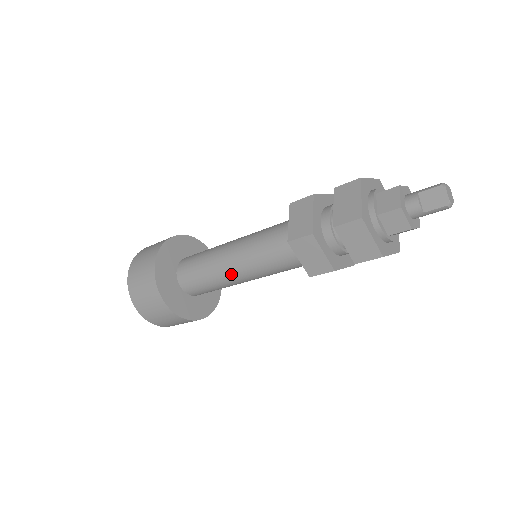
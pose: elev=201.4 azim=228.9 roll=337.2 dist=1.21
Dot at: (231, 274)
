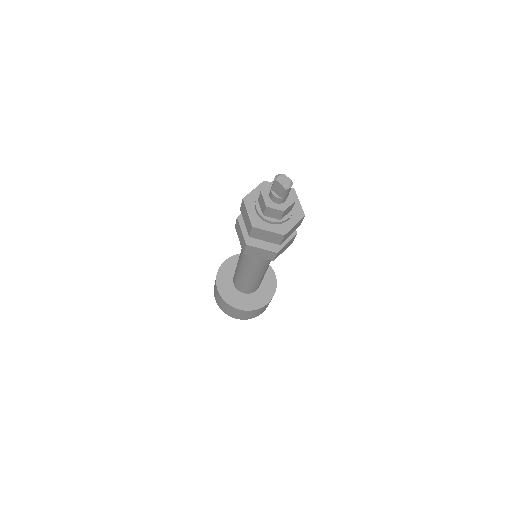
Dot at: (250, 276)
